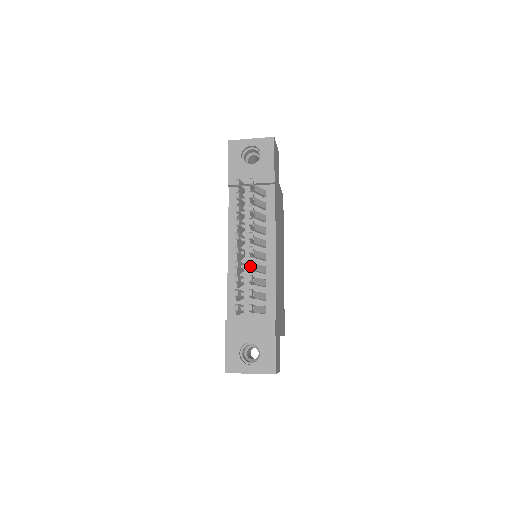
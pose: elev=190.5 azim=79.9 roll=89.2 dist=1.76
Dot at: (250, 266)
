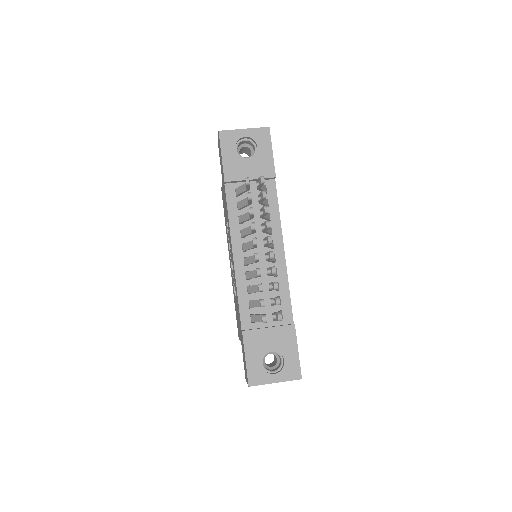
Dot at: (273, 273)
